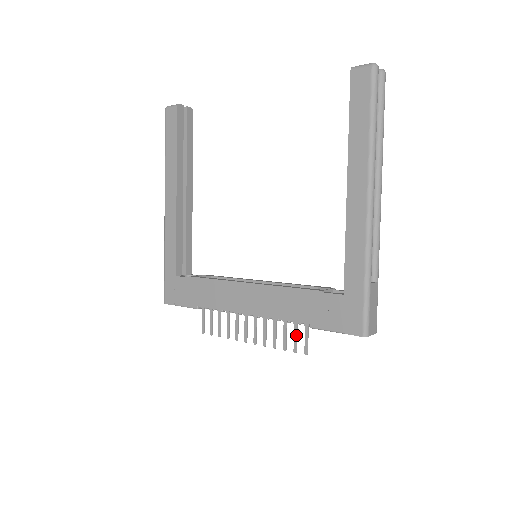
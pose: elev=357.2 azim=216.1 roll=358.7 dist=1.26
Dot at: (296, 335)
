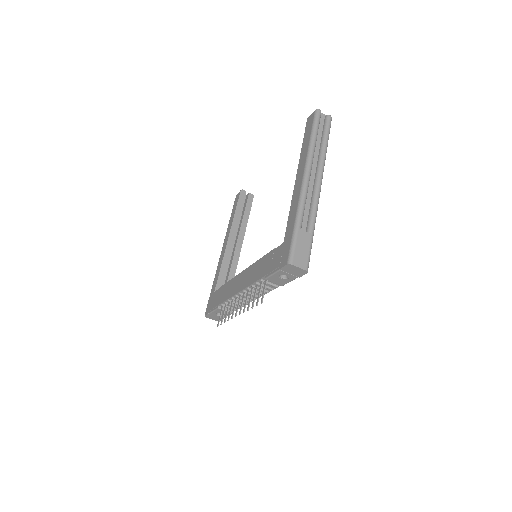
Dot at: (259, 292)
